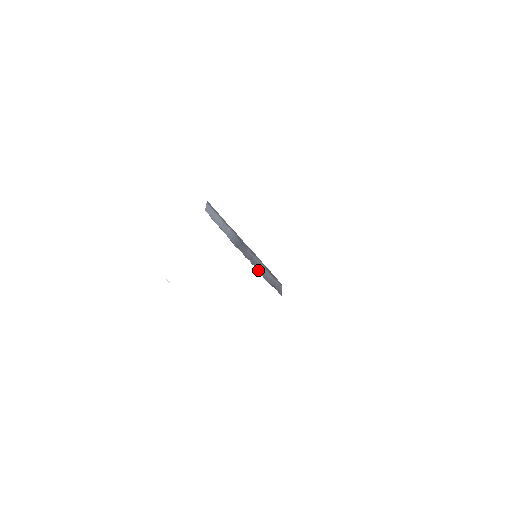
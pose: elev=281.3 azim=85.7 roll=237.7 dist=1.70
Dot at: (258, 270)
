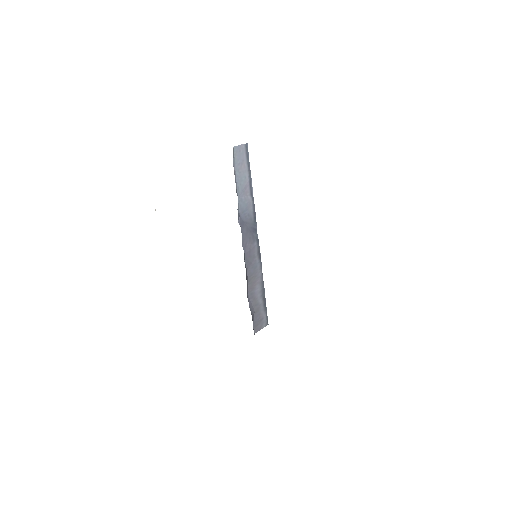
Dot at: (248, 276)
